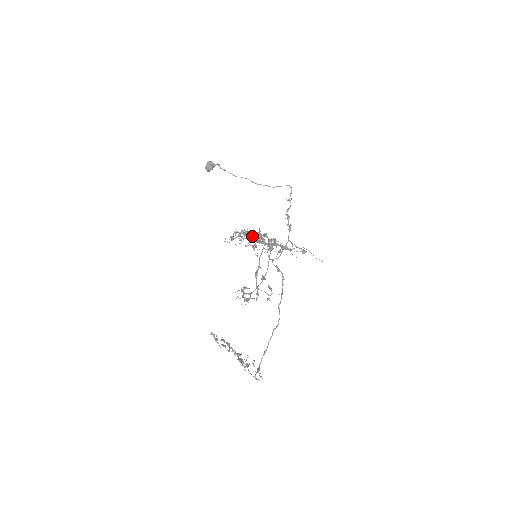
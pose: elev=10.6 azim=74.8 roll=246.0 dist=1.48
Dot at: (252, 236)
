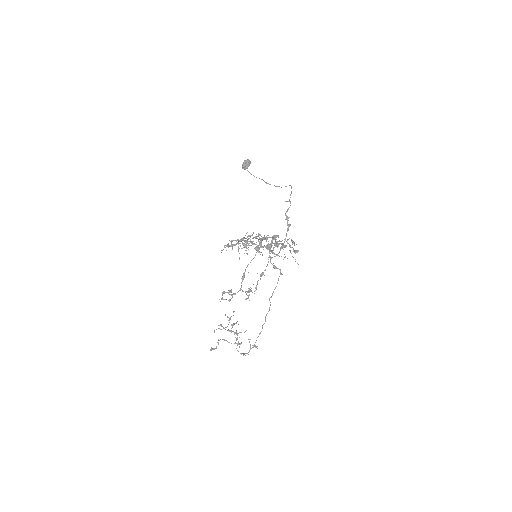
Dot at: occluded
